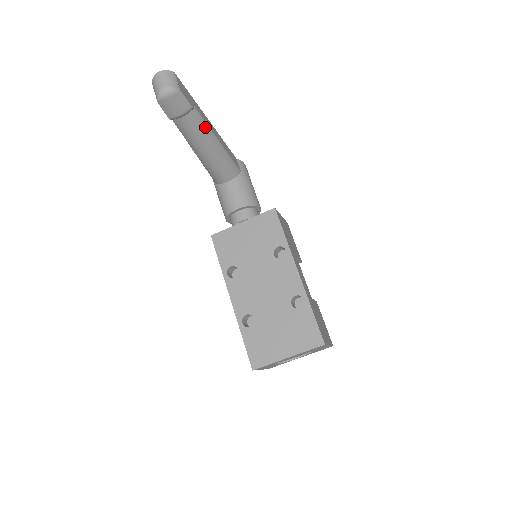
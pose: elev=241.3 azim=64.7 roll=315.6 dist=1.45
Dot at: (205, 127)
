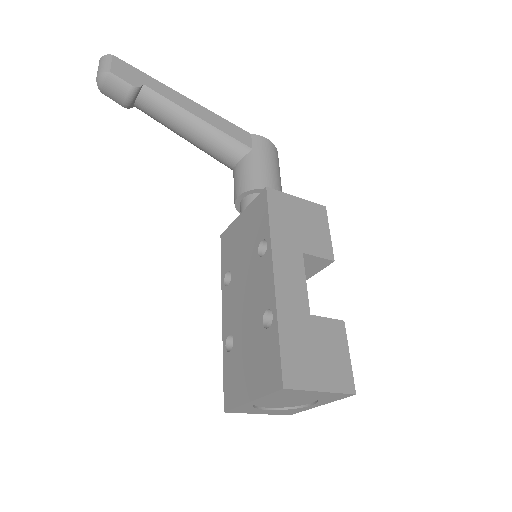
Dot at: (170, 105)
